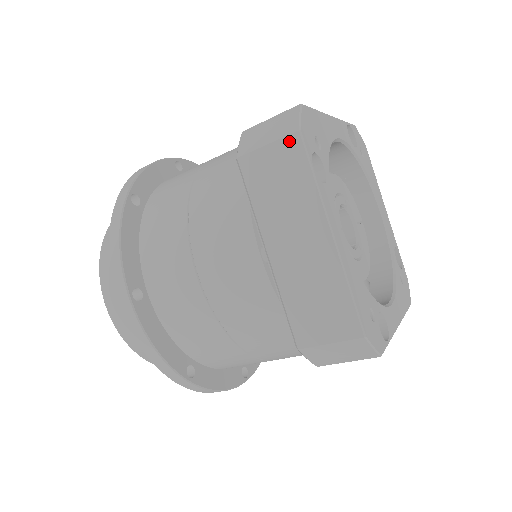
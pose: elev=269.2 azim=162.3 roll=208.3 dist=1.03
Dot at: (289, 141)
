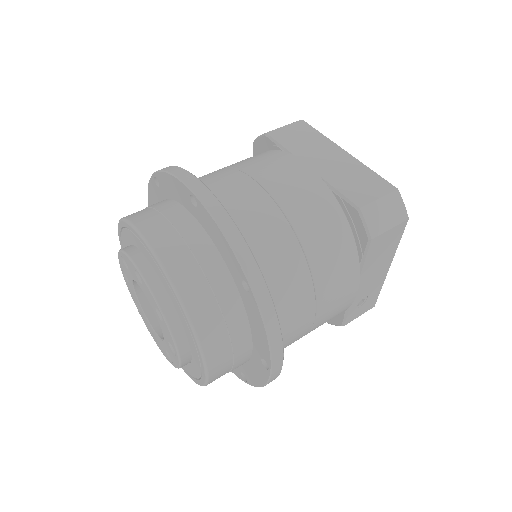
Dot at: (298, 123)
